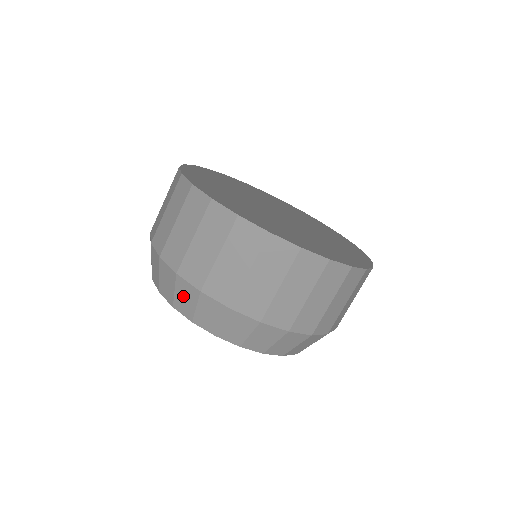
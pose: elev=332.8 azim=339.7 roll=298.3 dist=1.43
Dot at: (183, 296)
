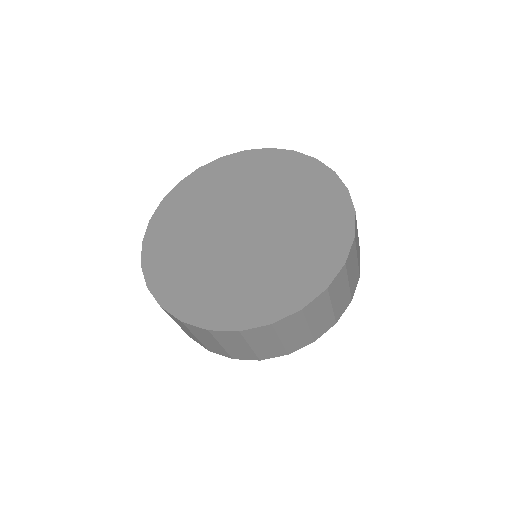
Dot at: occluded
